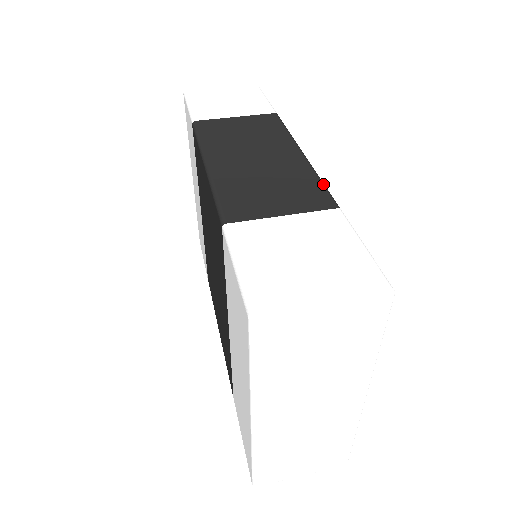
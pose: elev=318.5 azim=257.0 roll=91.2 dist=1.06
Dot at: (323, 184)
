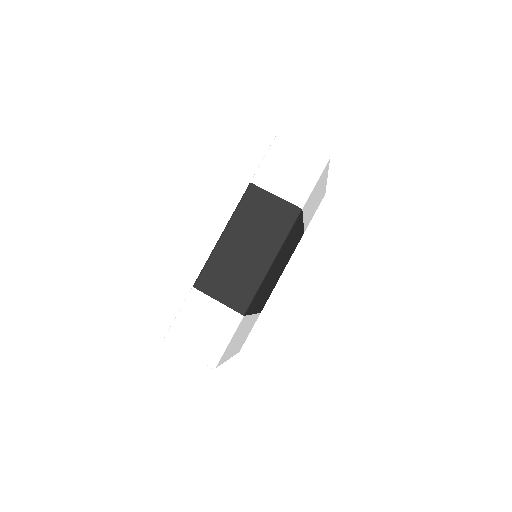
Dot at: (254, 294)
